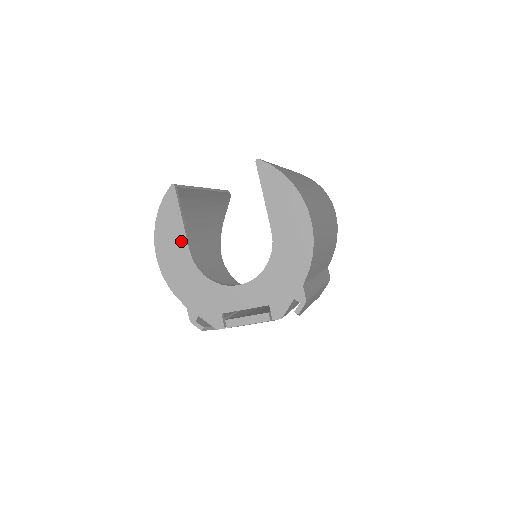
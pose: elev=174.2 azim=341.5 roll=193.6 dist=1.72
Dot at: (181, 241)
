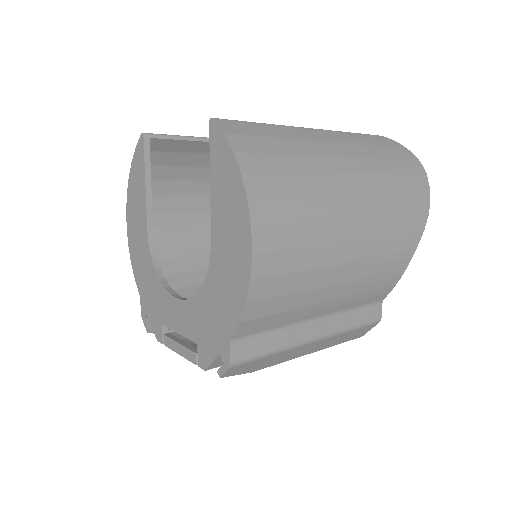
Dot at: (142, 213)
